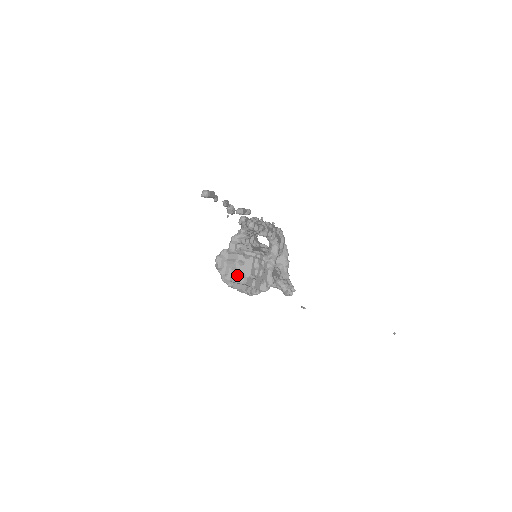
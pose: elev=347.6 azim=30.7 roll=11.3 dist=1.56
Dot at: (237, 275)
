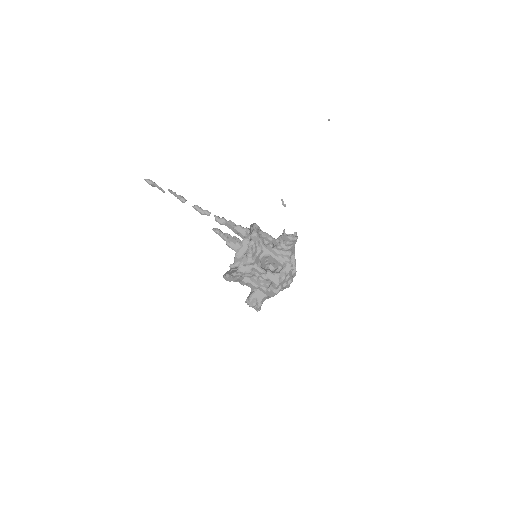
Dot at: occluded
